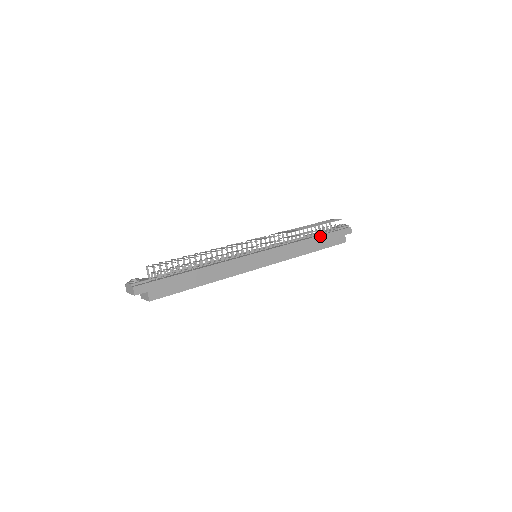
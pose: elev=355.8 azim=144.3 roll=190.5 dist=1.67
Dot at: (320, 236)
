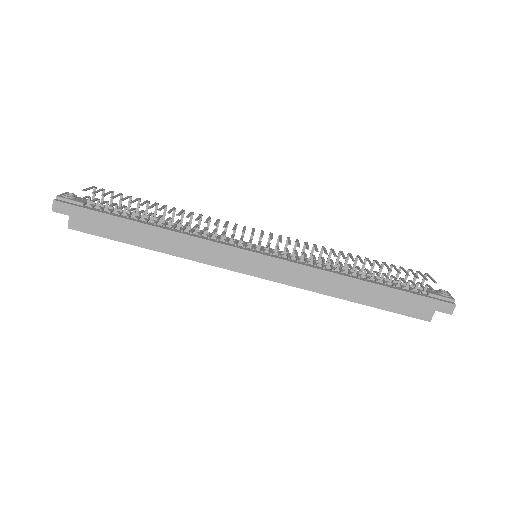
Dot at: (381, 286)
